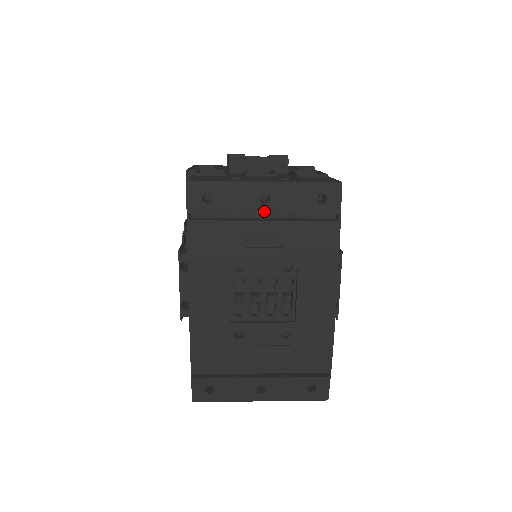
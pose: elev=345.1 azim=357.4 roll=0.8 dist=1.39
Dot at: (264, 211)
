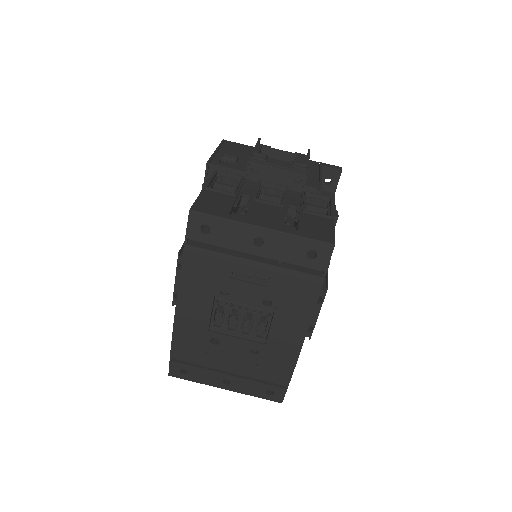
Dot at: (256, 252)
